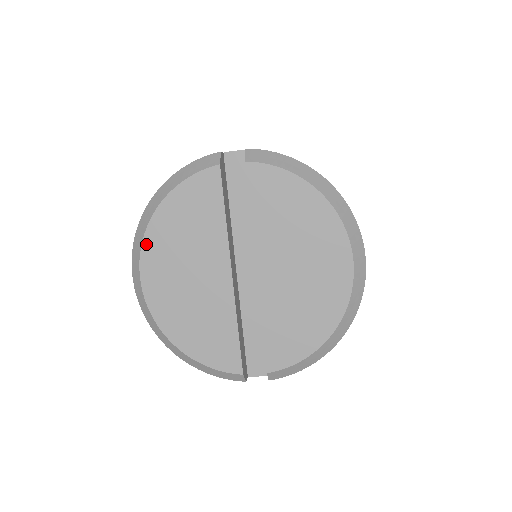
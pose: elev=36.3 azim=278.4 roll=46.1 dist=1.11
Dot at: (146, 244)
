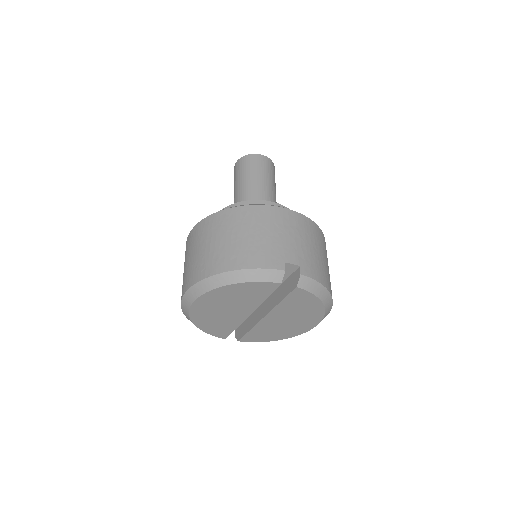
Dot at: (207, 294)
